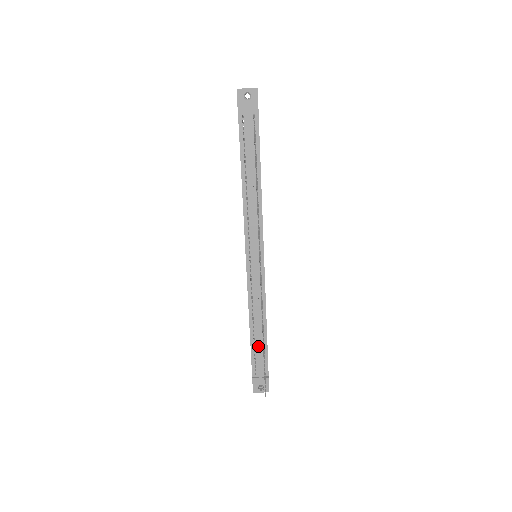
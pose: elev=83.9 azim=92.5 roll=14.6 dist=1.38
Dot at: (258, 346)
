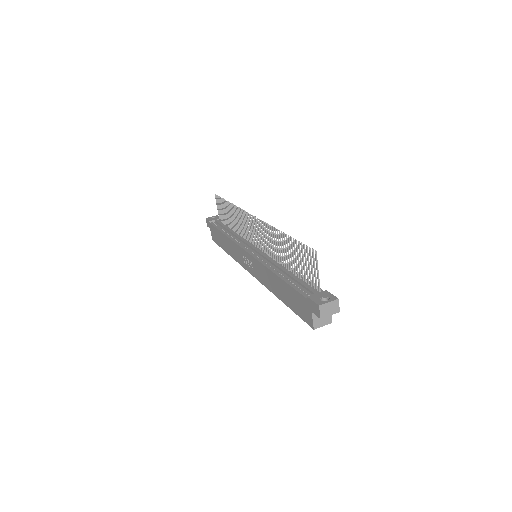
Dot at: (293, 277)
